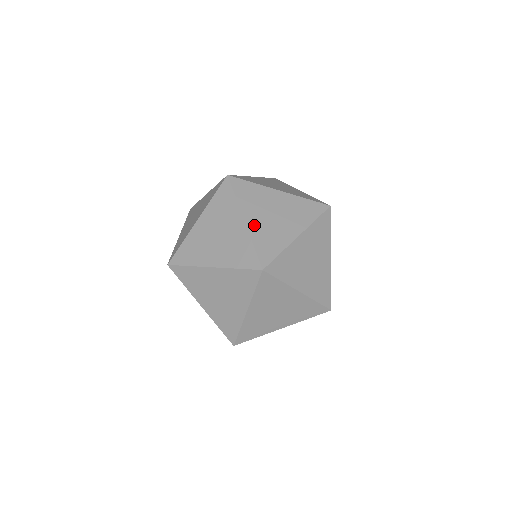
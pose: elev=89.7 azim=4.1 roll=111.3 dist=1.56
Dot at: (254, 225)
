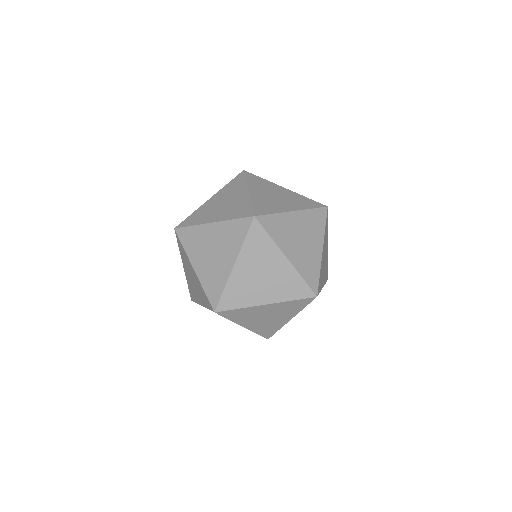
Dot at: (220, 217)
